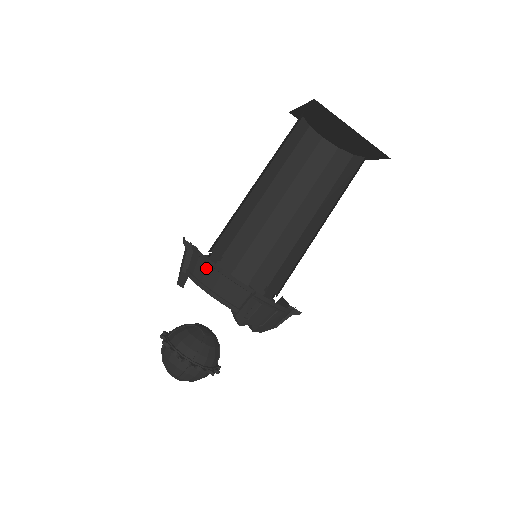
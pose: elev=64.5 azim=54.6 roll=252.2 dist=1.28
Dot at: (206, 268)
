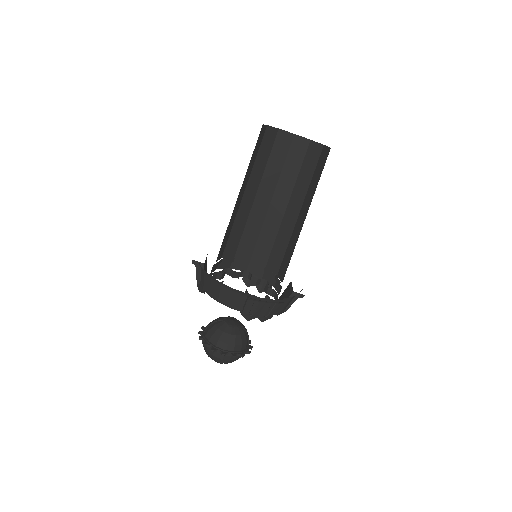
Dot at: (210, 281)
